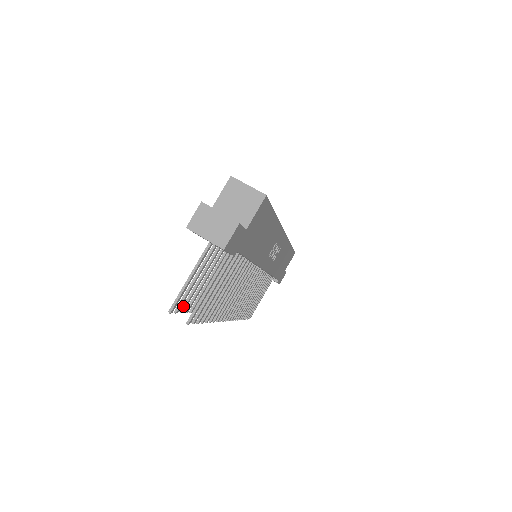
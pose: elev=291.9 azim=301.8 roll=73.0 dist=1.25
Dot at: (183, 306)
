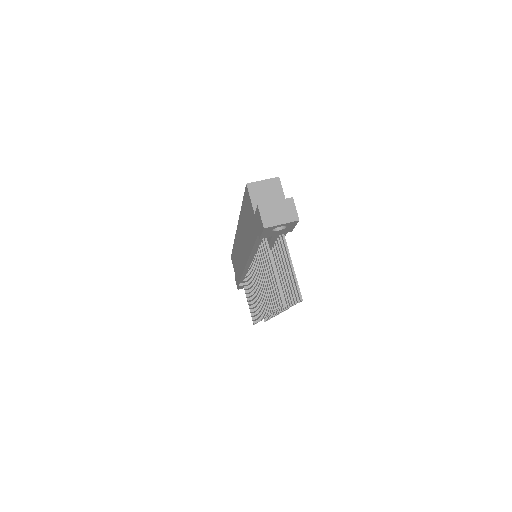
Dot at: (277, 302)
